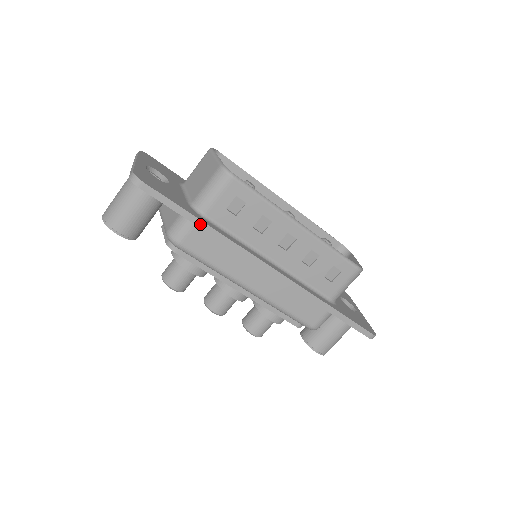
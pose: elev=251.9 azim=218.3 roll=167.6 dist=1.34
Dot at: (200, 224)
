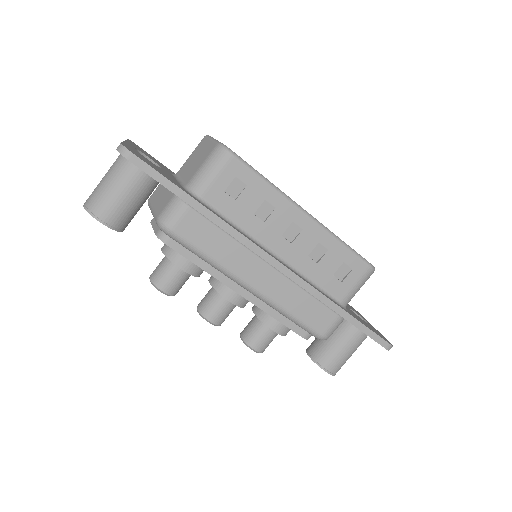
Dot at: (195, 205)
